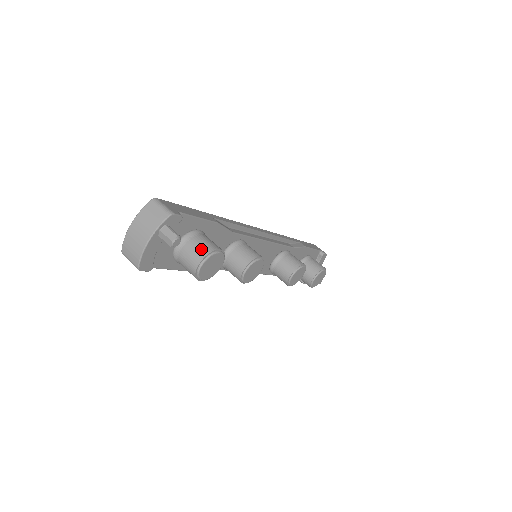
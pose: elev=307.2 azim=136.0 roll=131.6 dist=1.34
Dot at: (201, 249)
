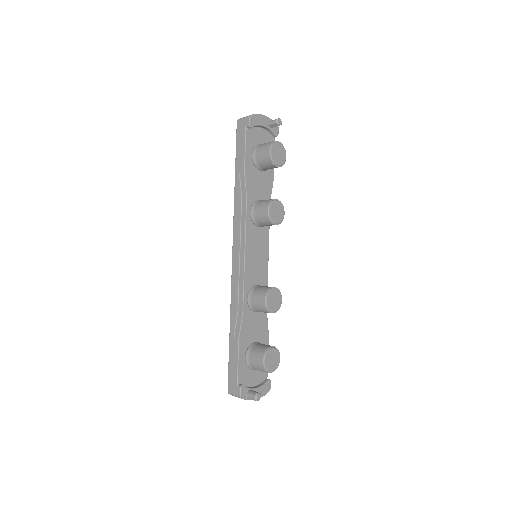
Dot at: occluded
